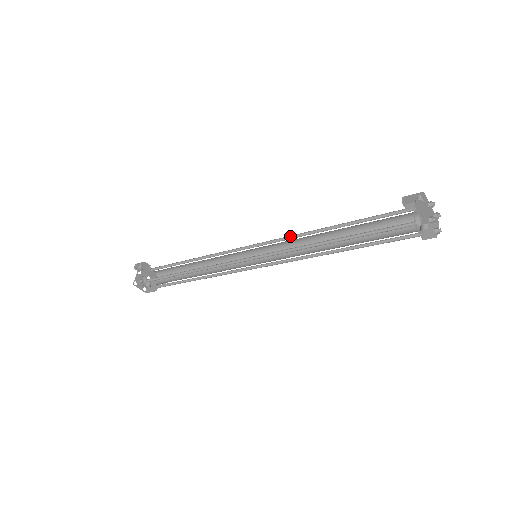
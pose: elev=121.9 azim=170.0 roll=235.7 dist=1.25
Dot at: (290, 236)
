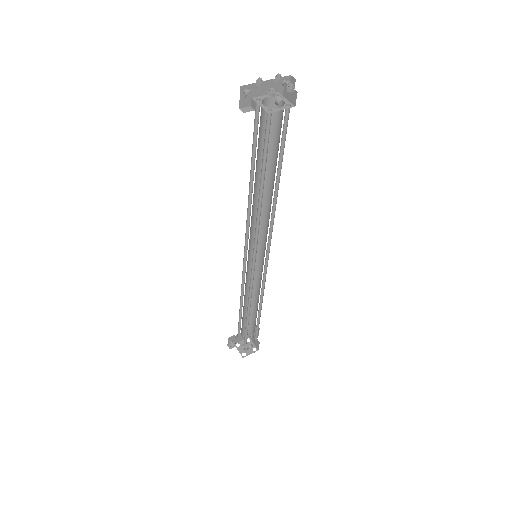
Dot at: (247, 220)
